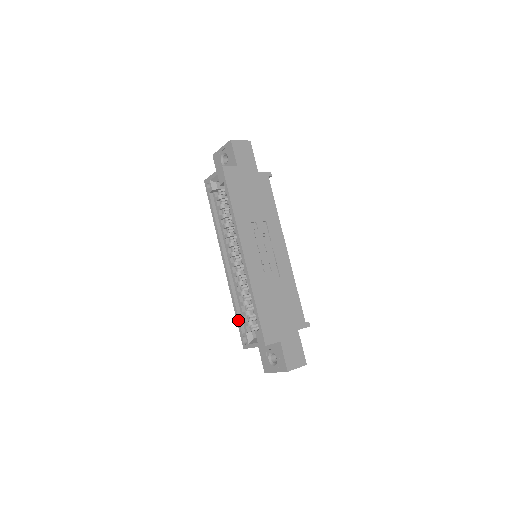
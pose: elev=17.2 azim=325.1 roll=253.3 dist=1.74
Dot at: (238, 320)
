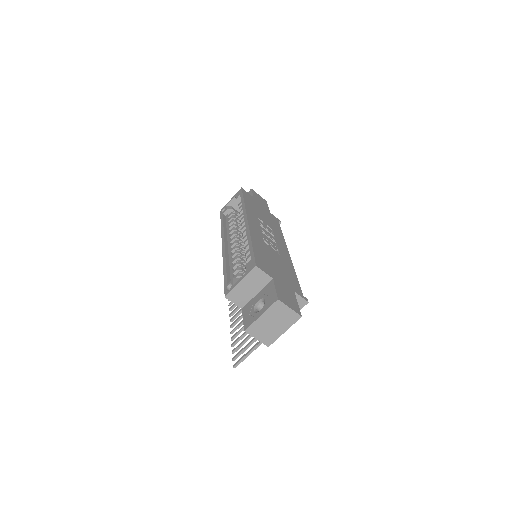
Dot at: (226, 276)
